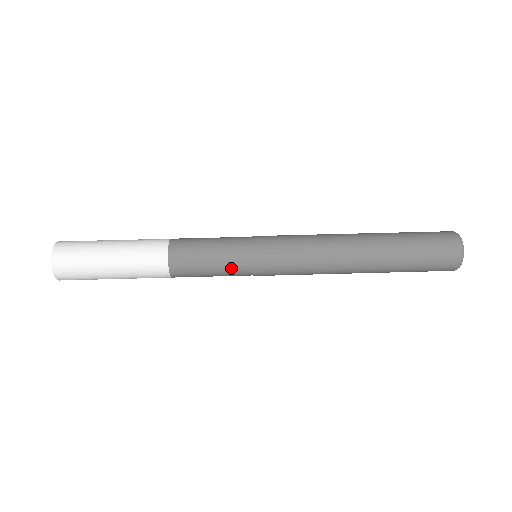
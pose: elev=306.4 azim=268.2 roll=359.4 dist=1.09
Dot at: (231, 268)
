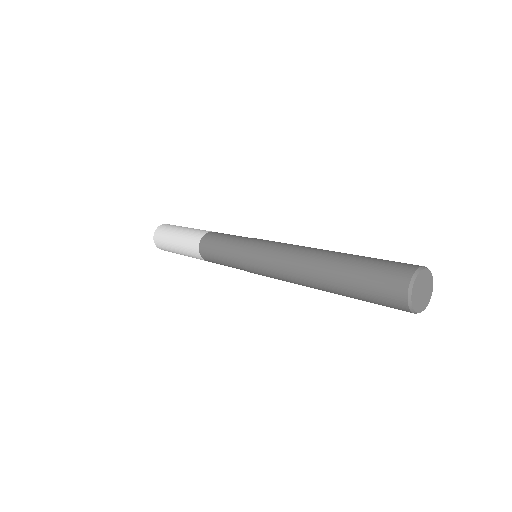
Dot at: (234, 241)
